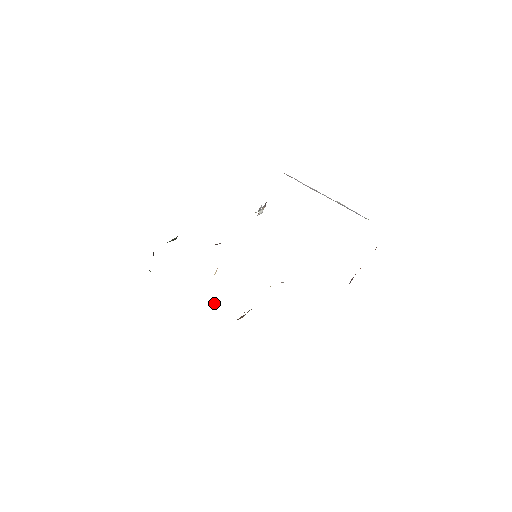
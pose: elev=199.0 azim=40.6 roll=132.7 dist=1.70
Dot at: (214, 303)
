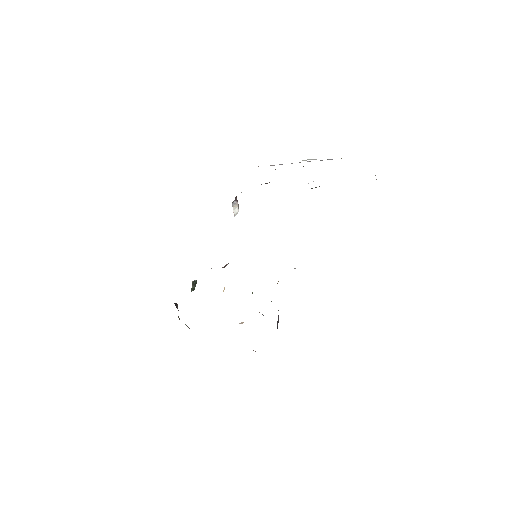
Dot at: (240, 323)
